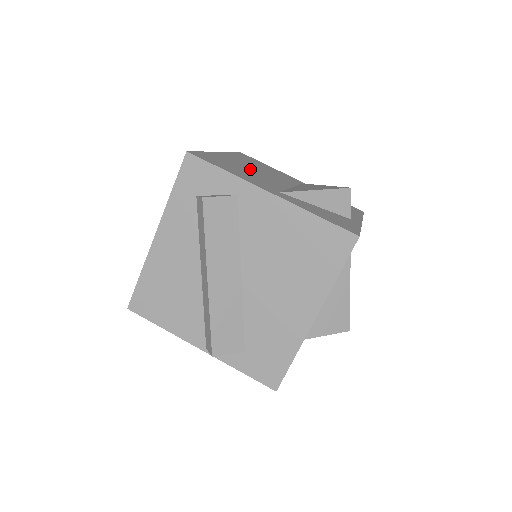
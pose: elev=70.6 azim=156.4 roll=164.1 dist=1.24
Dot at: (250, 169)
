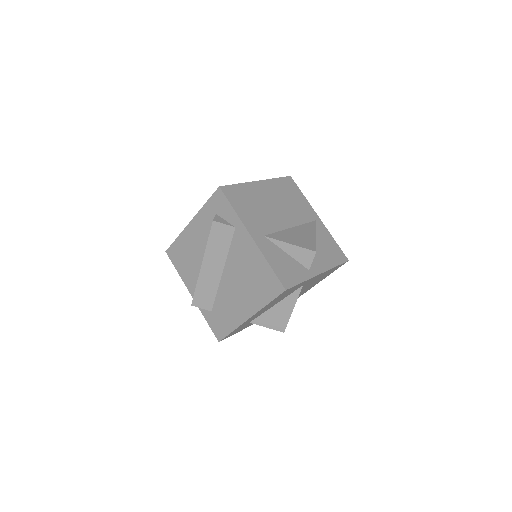
Dot at: (268, 204)
